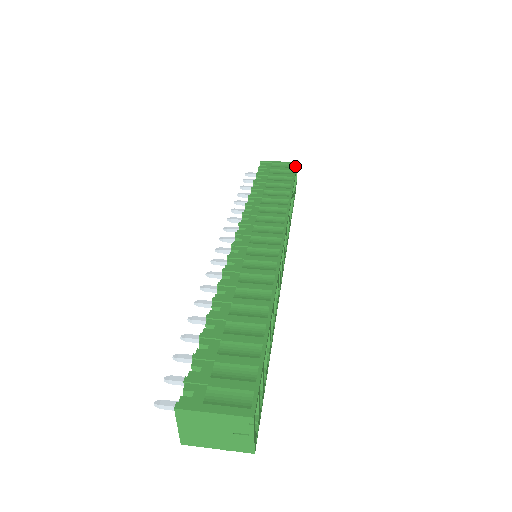
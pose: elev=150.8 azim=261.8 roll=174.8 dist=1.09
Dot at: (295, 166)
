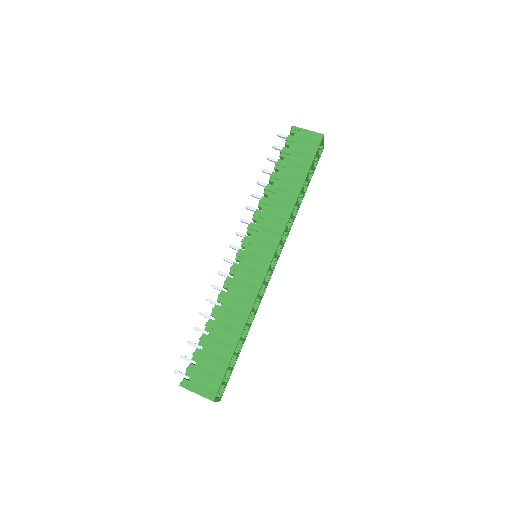
Dot at: (319, 142)
